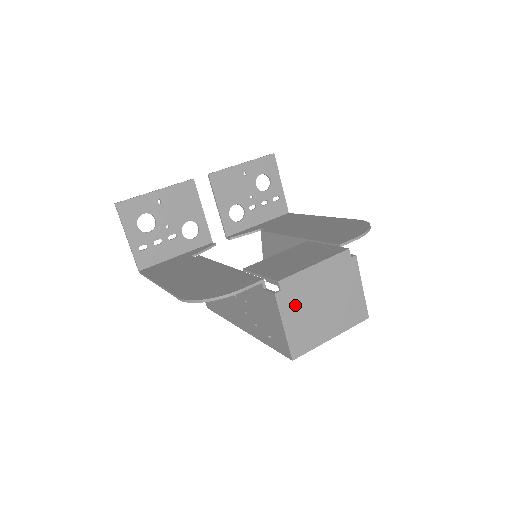
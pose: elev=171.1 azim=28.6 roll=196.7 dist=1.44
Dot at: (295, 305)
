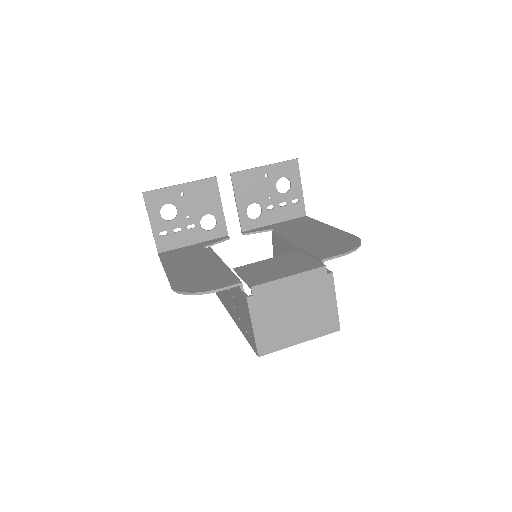
Dot at: (266, 310)
